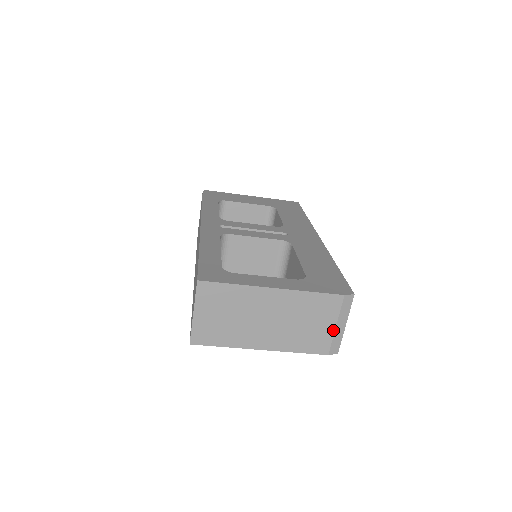
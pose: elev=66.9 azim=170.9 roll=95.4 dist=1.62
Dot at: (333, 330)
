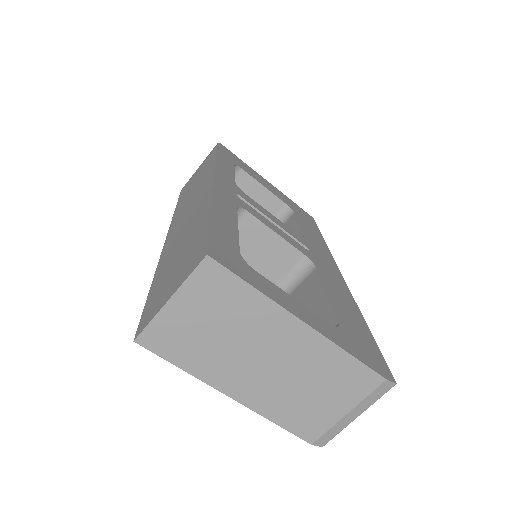
Dot at: (340, 416)
